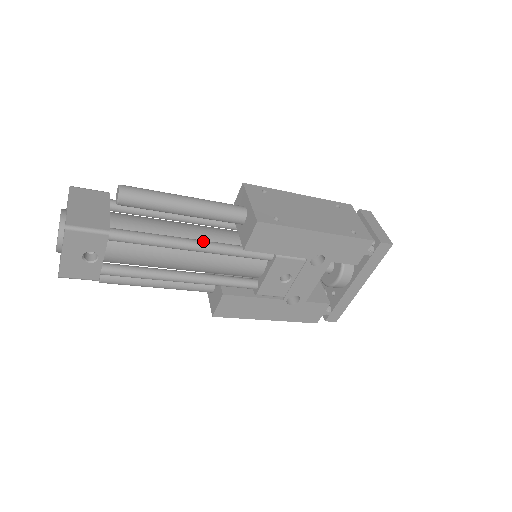
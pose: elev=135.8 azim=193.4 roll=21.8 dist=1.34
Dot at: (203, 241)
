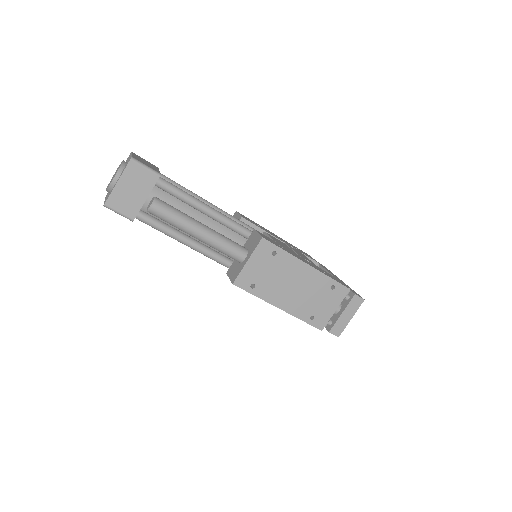
Dot at: (204, 250)
